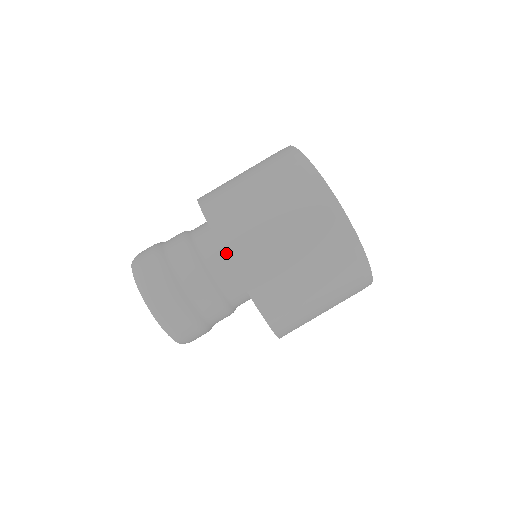
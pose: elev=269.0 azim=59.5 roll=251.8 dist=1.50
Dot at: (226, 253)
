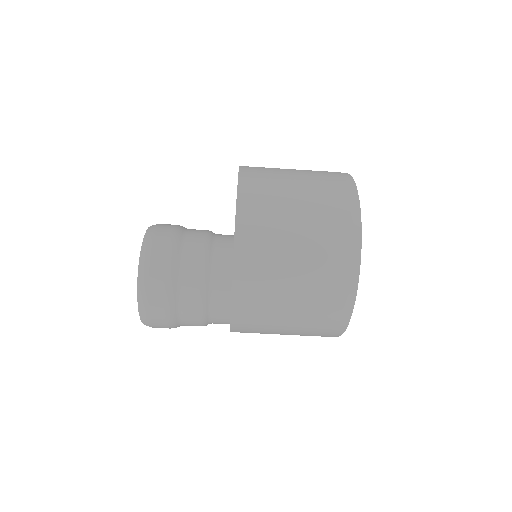
Dot at: (232, 322)
